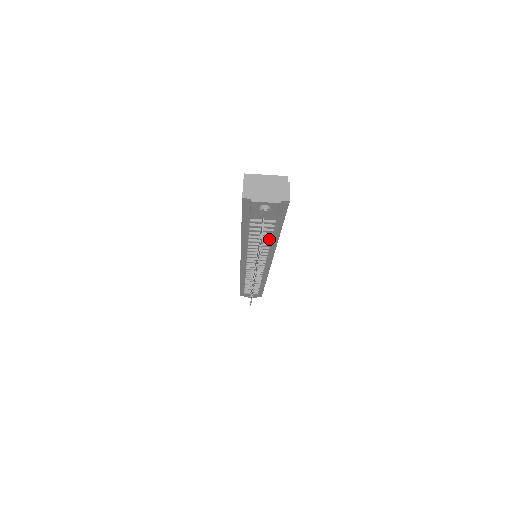
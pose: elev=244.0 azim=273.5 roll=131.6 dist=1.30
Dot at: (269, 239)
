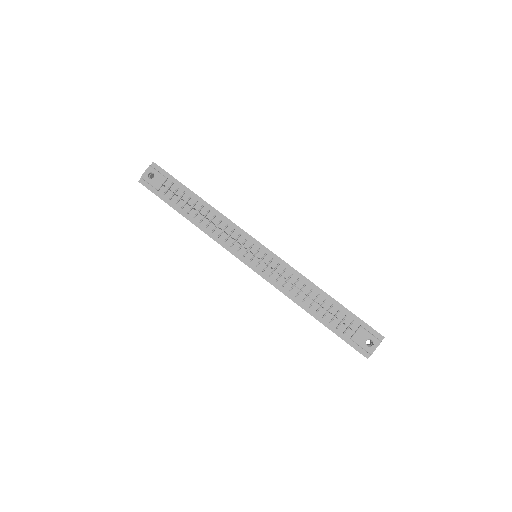
Dot at: (201, 206)
